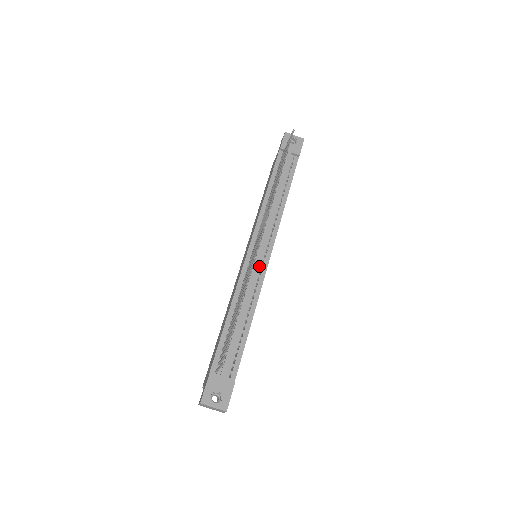
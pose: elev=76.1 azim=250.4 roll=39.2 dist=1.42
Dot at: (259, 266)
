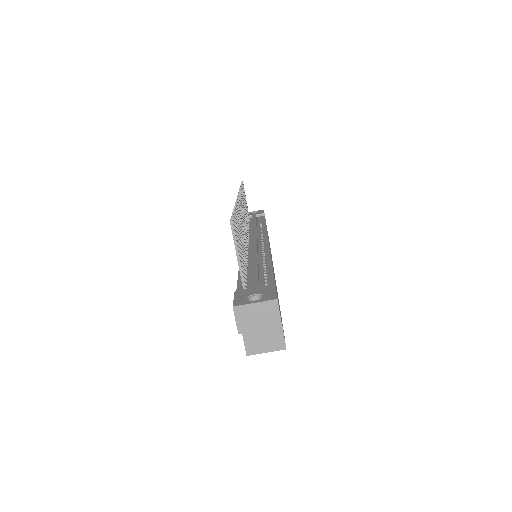
Dot at: (259, 246)
